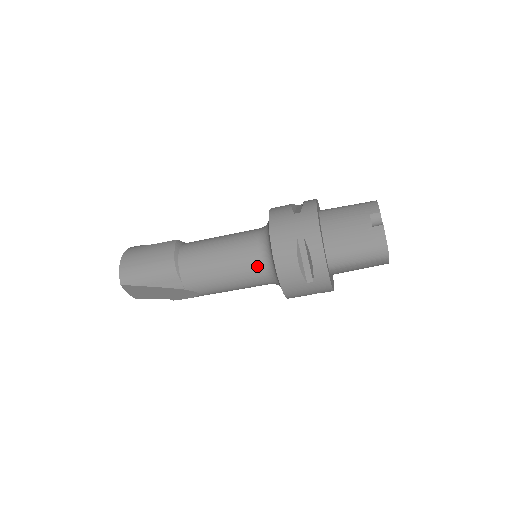
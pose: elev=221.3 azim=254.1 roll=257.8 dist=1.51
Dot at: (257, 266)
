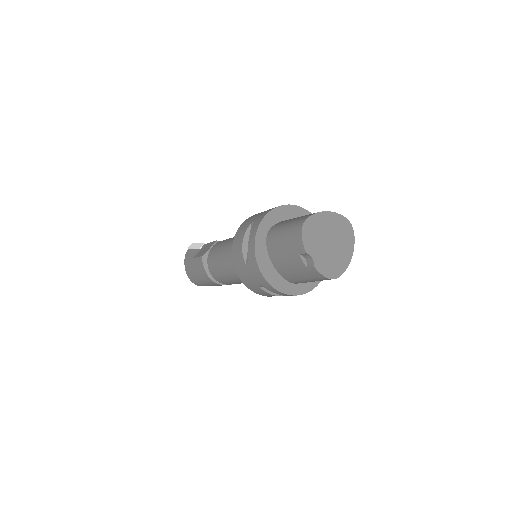
Dot at: occluded
